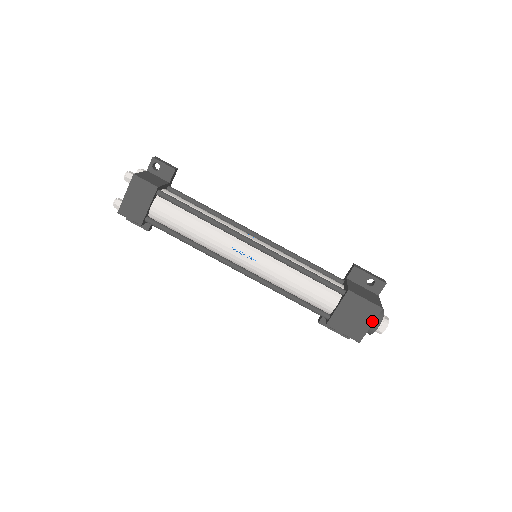
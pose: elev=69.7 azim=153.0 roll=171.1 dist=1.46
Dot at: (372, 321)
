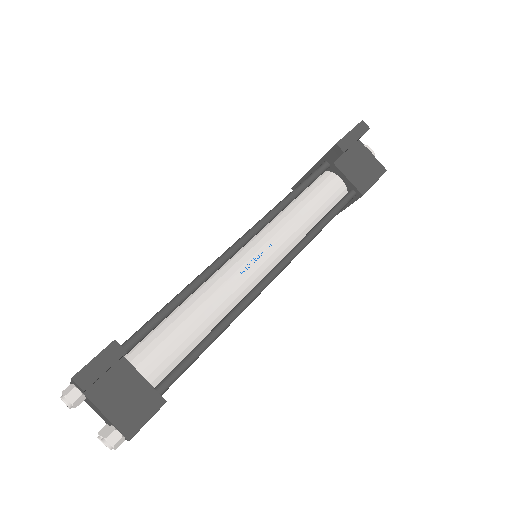
Dot at: occluded
